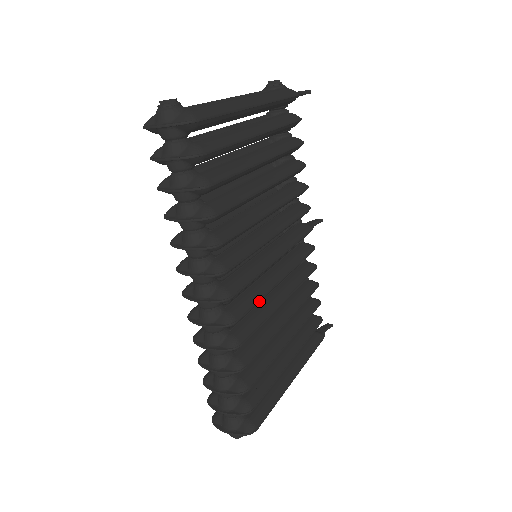
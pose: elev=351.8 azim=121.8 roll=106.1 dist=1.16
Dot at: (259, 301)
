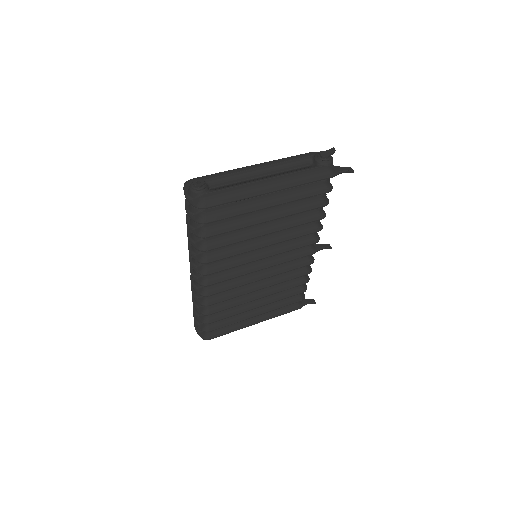
Dot at: occluded
